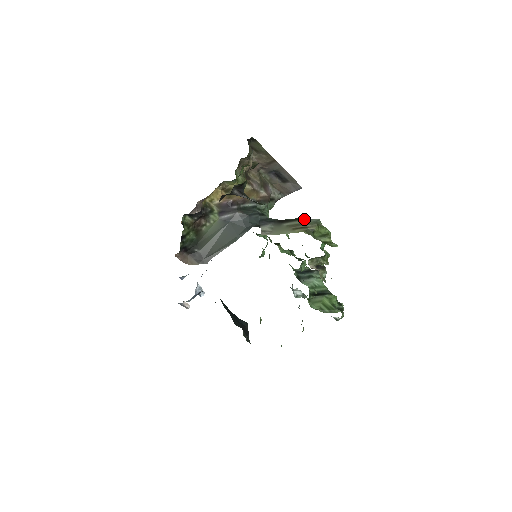
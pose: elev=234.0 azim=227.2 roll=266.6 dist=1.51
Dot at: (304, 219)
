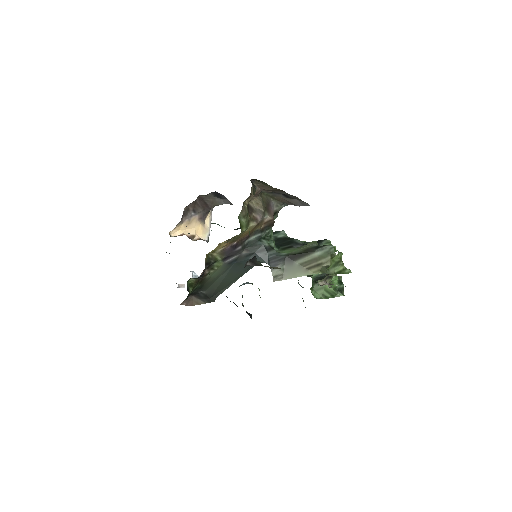
Dot at: (316, 251)
